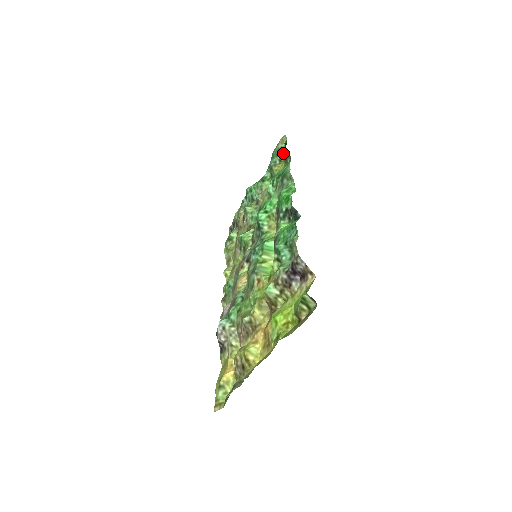
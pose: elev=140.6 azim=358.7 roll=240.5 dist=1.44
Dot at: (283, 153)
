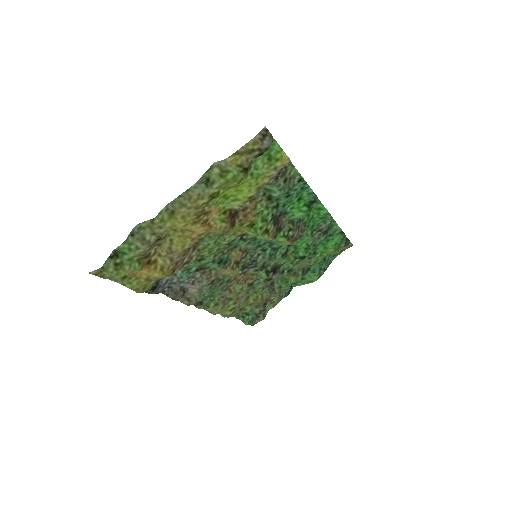
Dot at: (341, 243)
